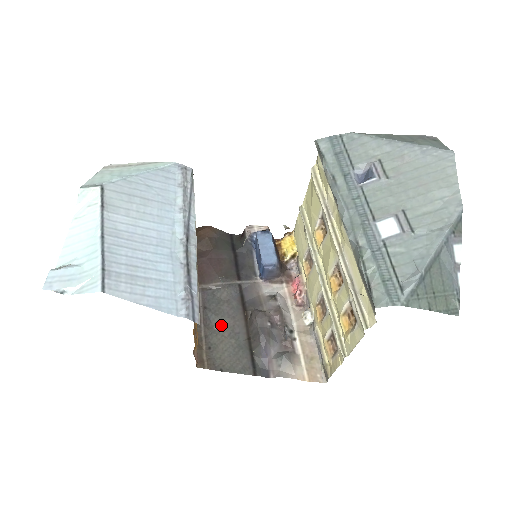
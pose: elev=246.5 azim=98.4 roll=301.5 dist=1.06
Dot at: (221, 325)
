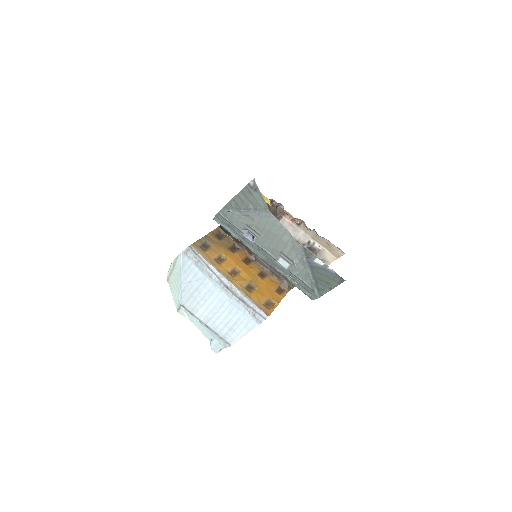
Dot at: occluded
